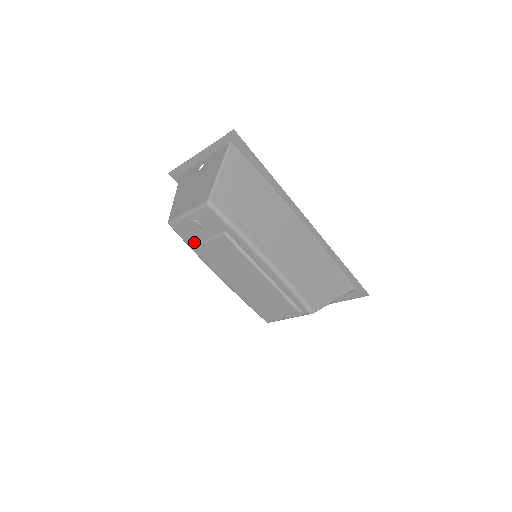
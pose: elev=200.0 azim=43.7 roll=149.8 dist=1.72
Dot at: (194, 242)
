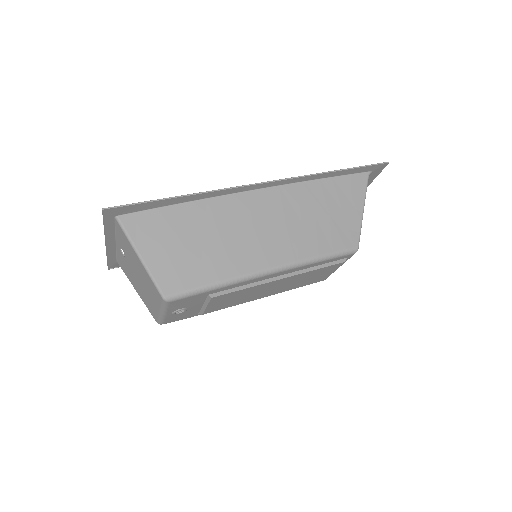
Dot at: (196, 313)
